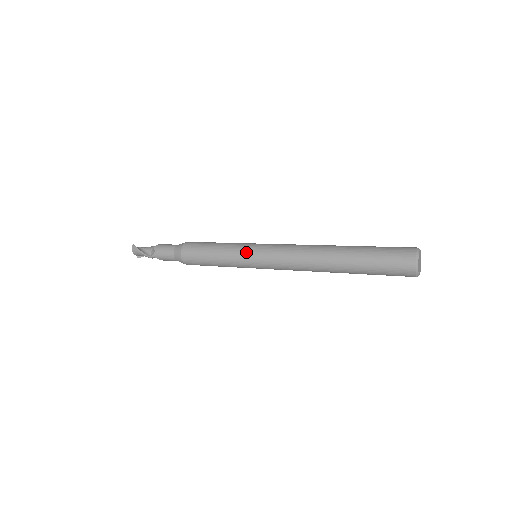
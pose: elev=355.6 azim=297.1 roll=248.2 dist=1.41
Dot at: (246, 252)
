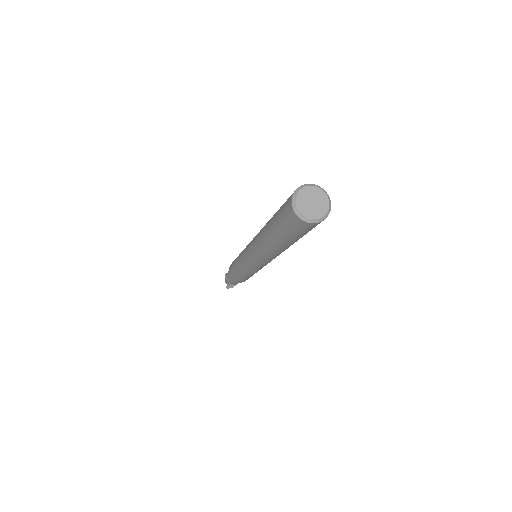
Dot at: occluded
